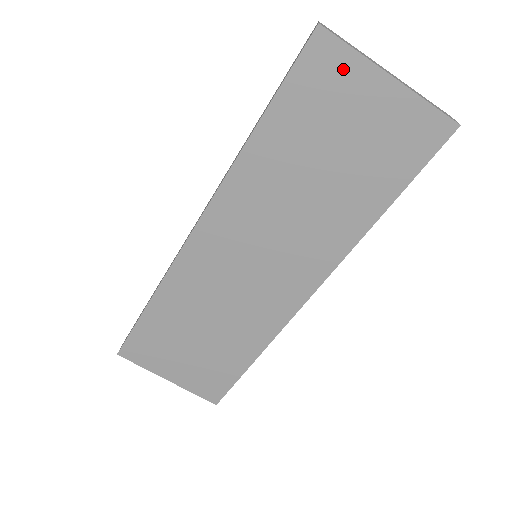
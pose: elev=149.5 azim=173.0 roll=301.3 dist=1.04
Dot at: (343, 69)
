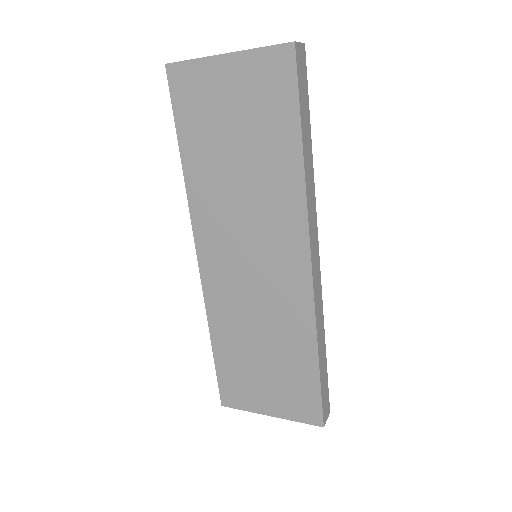
Dot at: (197, 76)
